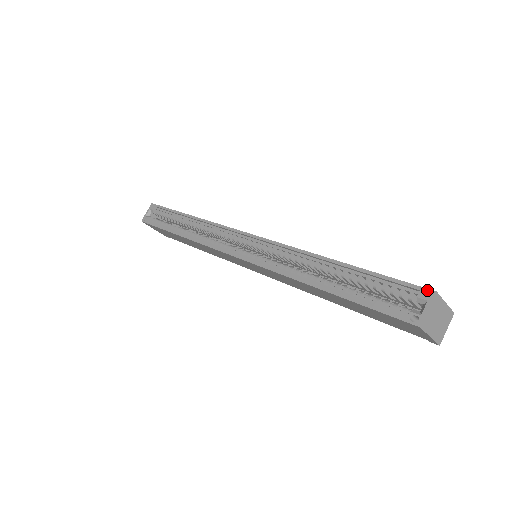
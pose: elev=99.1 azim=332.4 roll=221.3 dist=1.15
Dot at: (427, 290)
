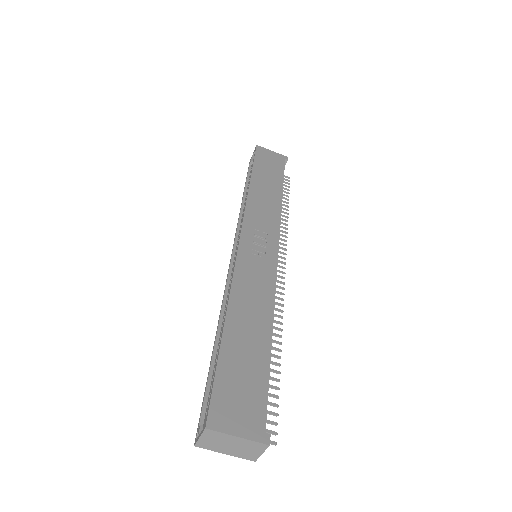
Dot at: (206, 420)
